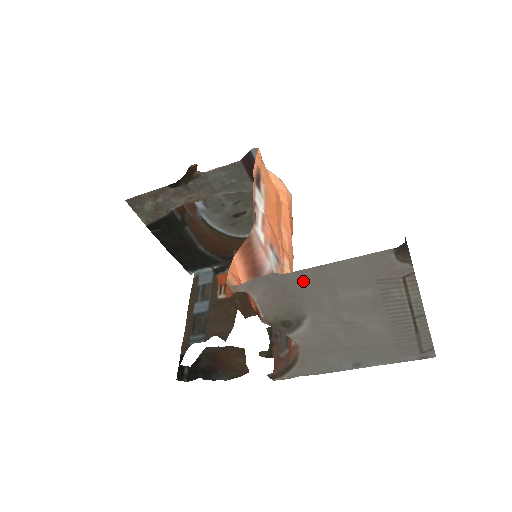
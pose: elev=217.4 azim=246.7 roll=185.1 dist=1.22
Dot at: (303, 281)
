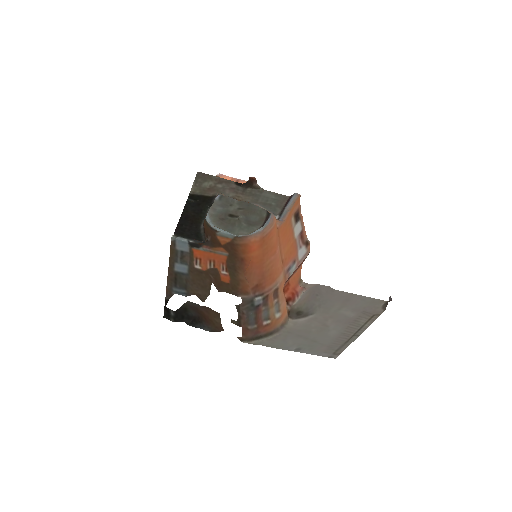
Dot at: (338, 297)
